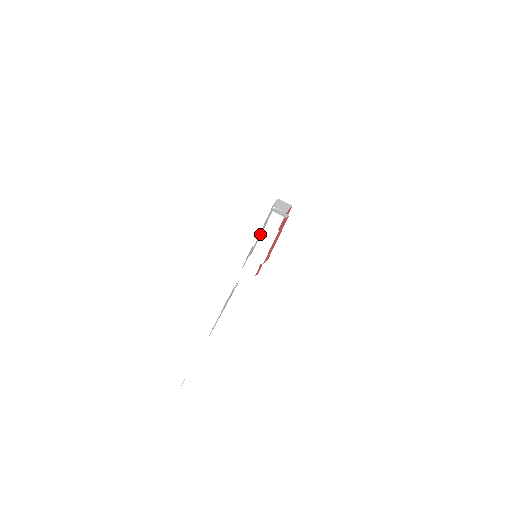
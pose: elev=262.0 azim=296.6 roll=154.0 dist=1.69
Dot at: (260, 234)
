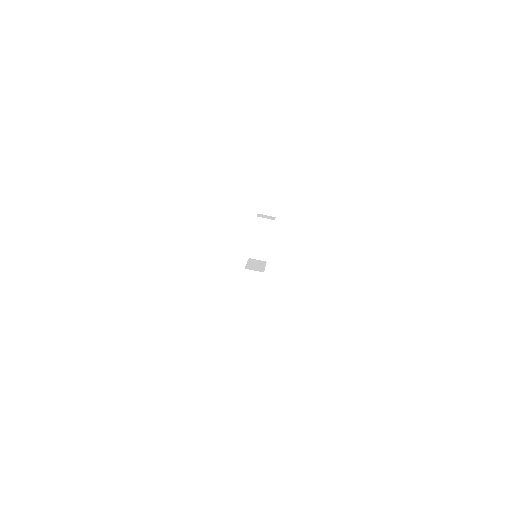
Dot at: occluded
